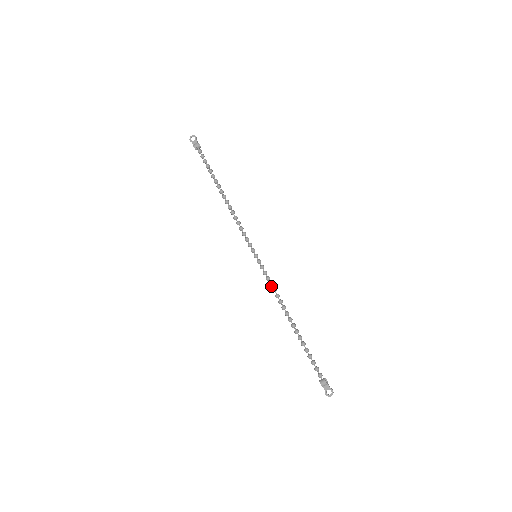
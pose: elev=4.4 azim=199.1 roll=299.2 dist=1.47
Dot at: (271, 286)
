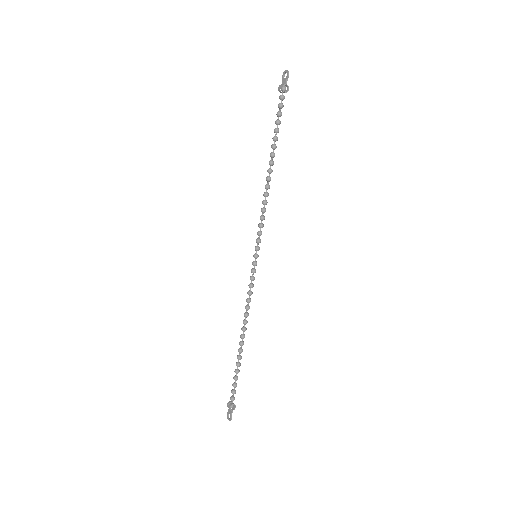
Dot at: (248, 294)
